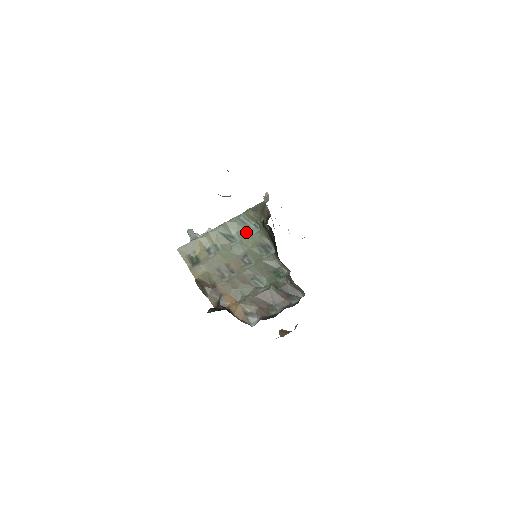
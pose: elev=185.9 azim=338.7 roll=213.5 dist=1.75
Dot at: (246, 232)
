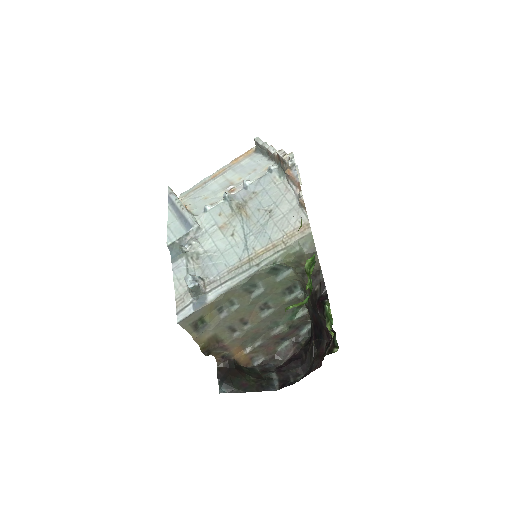
Dot at: (274, 277)
